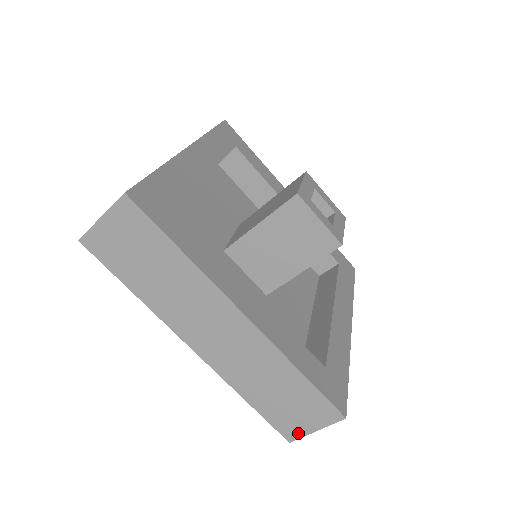
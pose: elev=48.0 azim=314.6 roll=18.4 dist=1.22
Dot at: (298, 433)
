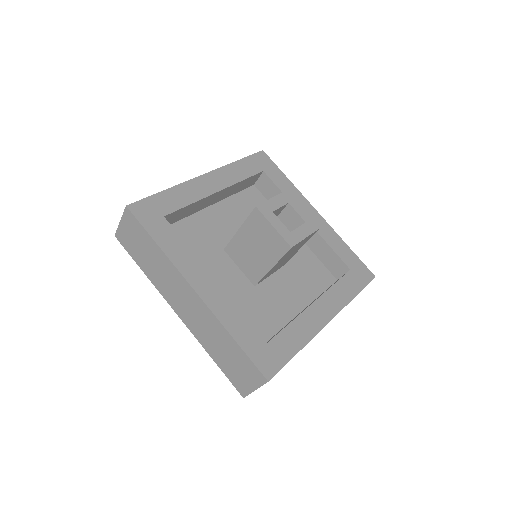
Dot at: (246, 390)
